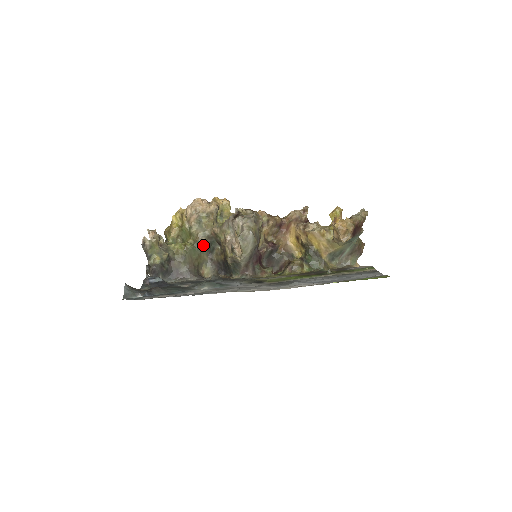
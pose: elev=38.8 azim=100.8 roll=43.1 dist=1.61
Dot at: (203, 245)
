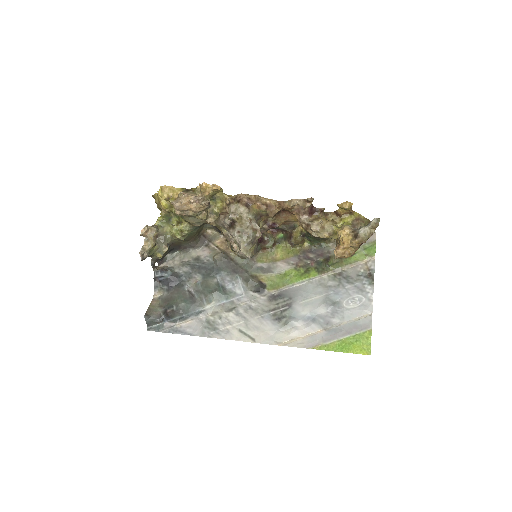
Dot at: (200, 226)
